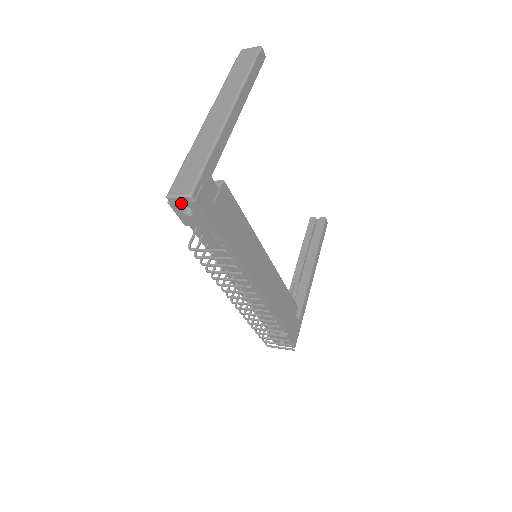
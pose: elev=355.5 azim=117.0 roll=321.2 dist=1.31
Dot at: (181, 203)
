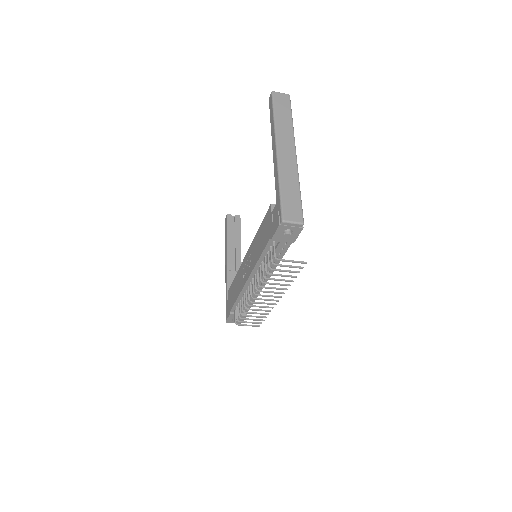
Dot at: (291, 227)
